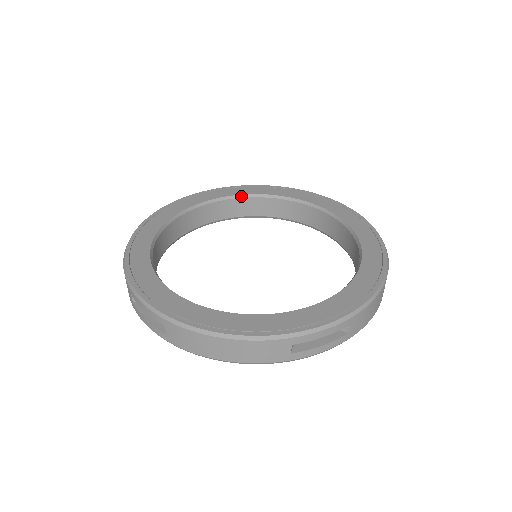
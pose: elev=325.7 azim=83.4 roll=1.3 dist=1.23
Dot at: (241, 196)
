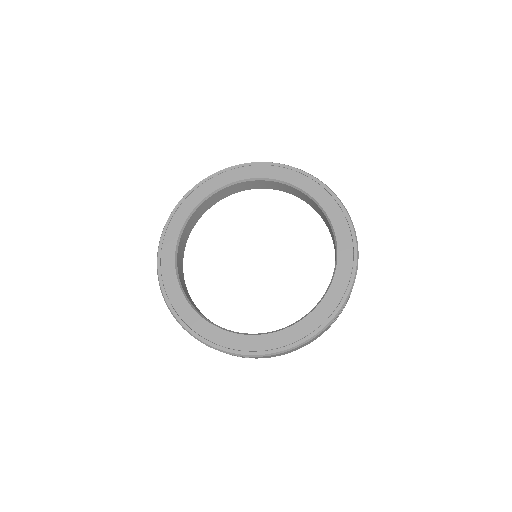
Dot at: (204, 200)
